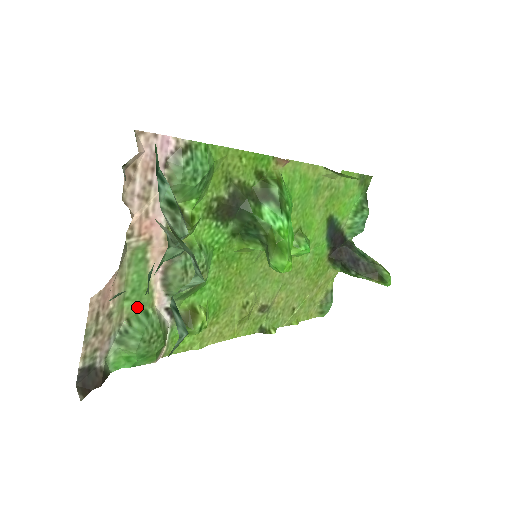
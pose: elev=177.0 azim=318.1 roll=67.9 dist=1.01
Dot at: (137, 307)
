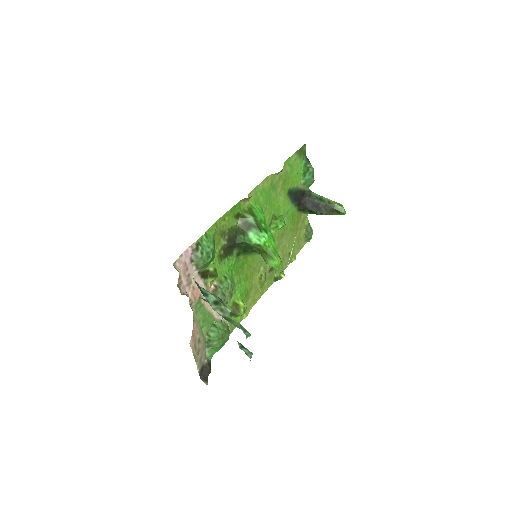
Dot at: (208, 326)
